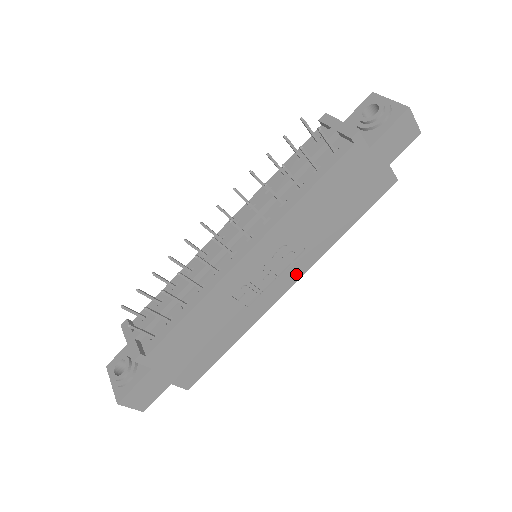
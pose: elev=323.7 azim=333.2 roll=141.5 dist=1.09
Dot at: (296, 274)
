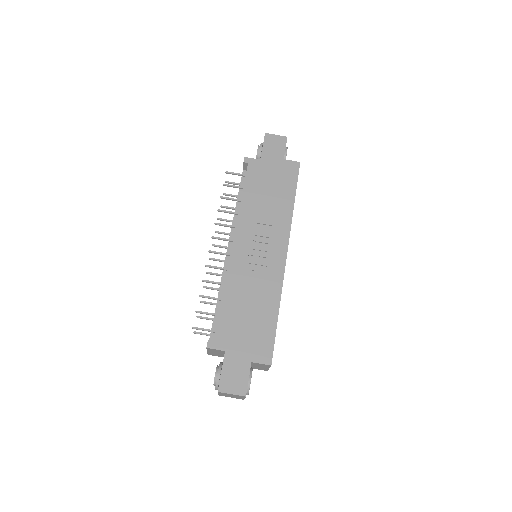
Dot at: (282, 243)
